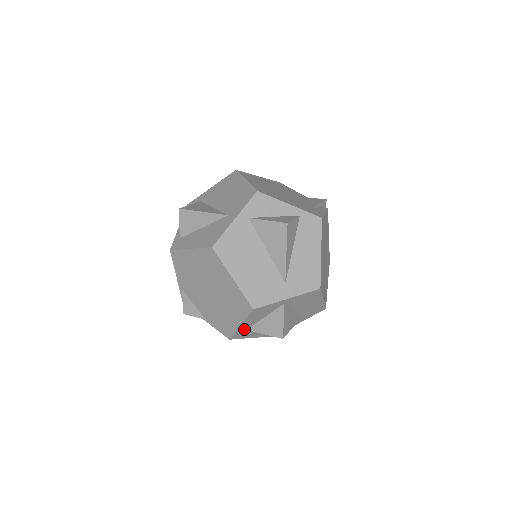
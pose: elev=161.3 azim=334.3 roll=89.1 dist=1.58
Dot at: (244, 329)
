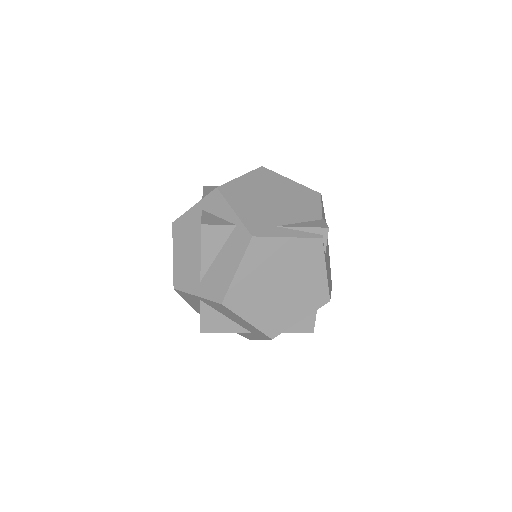
Dot at: (197, 308)
